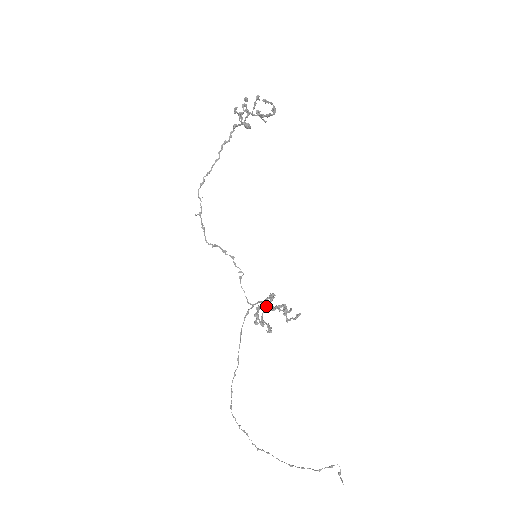
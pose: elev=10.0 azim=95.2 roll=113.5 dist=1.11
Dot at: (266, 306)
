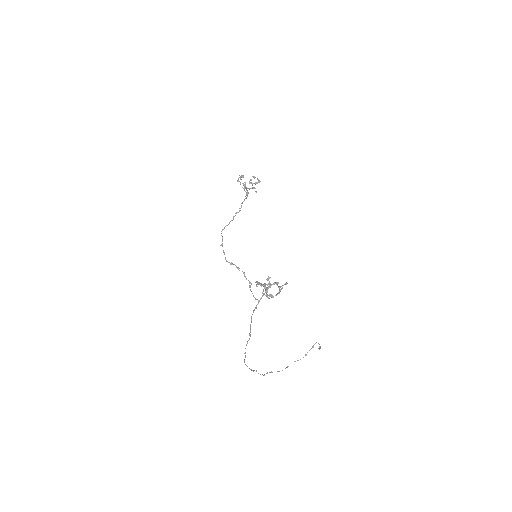
Dot at: (265, 284)
